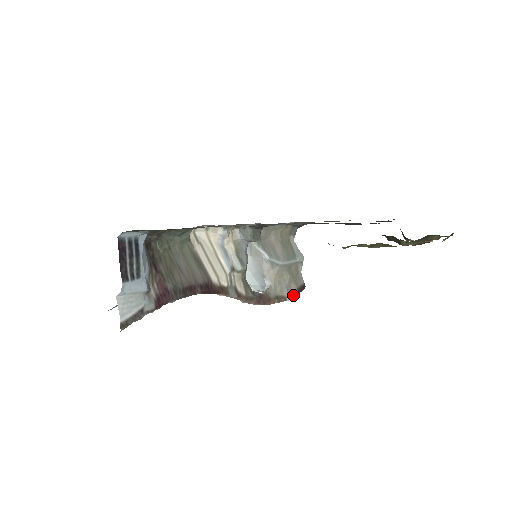
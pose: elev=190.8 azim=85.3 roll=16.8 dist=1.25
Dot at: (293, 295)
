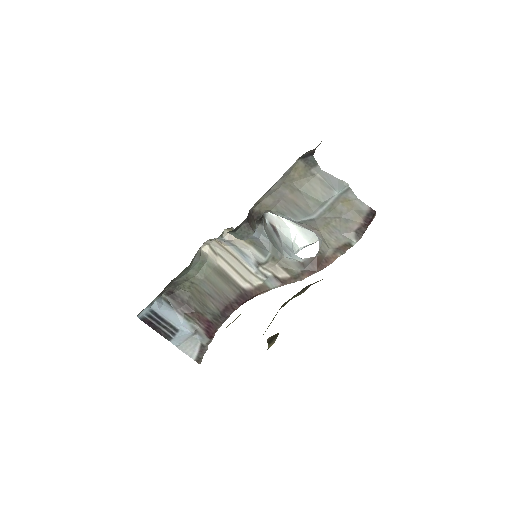
Dot at: (360, 233)
